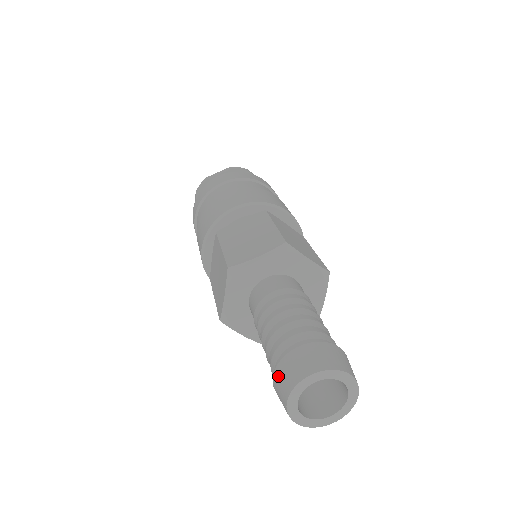
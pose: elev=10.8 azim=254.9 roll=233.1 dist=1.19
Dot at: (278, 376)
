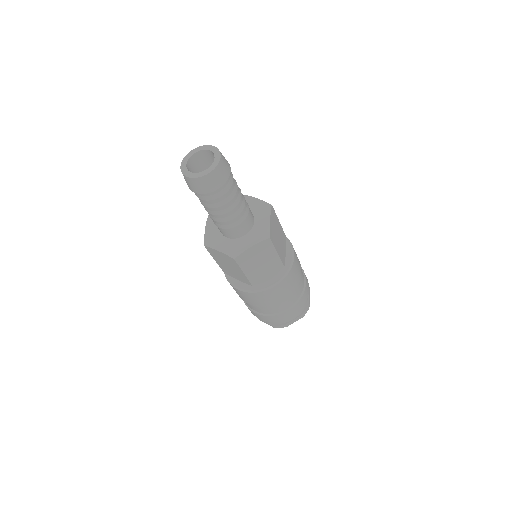
Dot at: occluded
